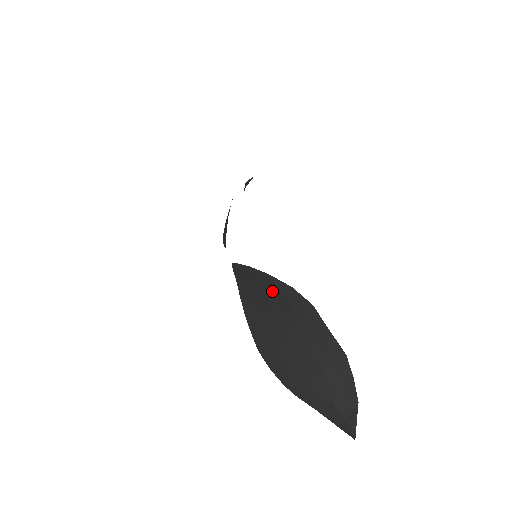
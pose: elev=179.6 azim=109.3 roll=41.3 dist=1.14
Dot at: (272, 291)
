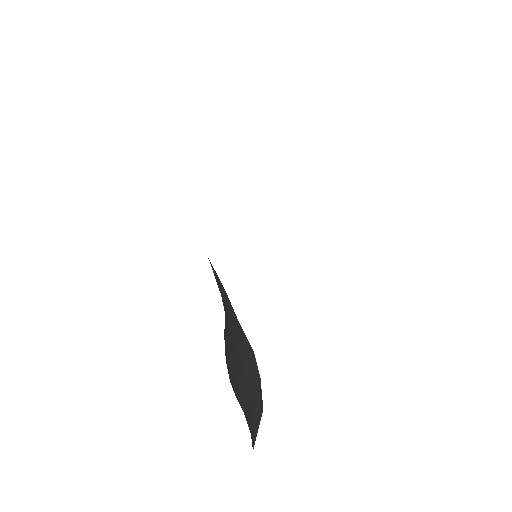
Dot at: occluded
